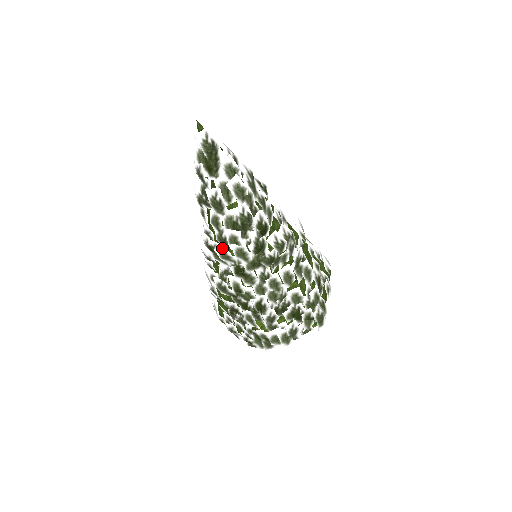
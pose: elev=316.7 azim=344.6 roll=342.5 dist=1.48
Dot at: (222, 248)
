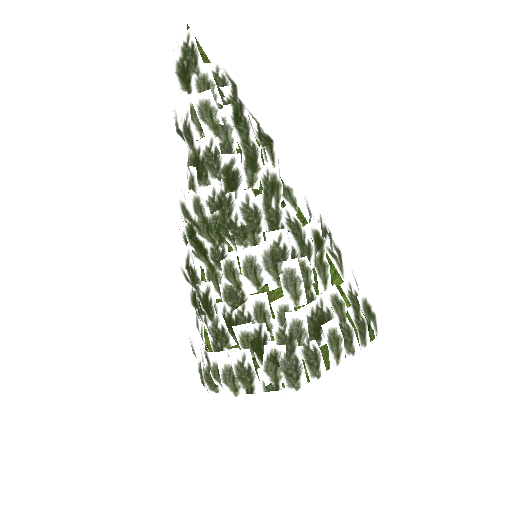
Dot at: (180, 194)
